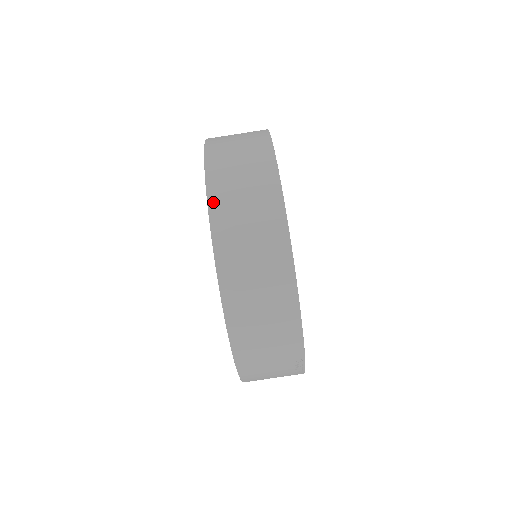
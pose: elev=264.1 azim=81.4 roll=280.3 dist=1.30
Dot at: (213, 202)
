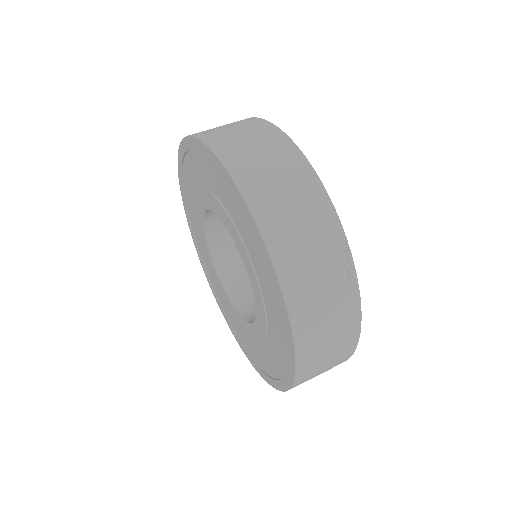
Dot at: (197, 134)
